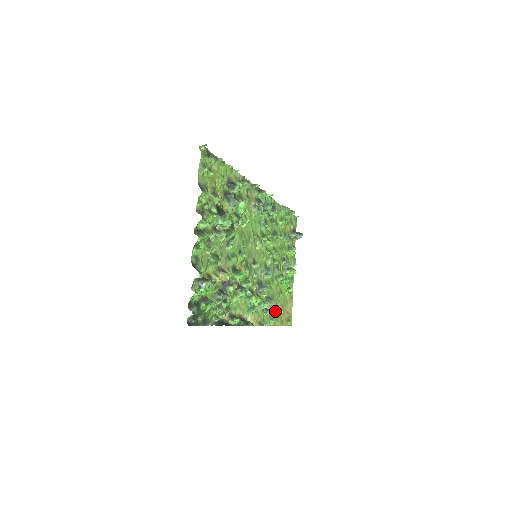
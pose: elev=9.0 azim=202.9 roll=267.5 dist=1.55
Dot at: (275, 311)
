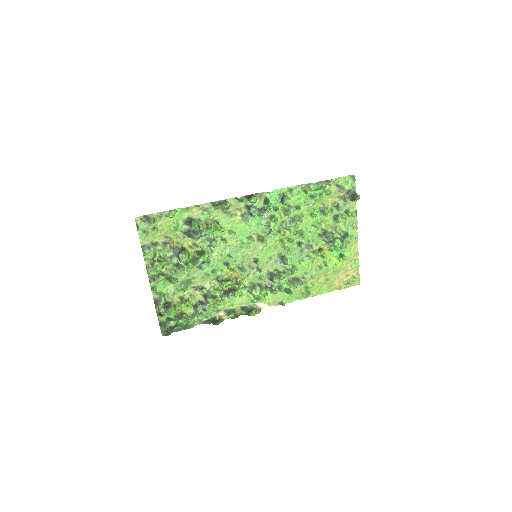
Dot at: (314, 284)
